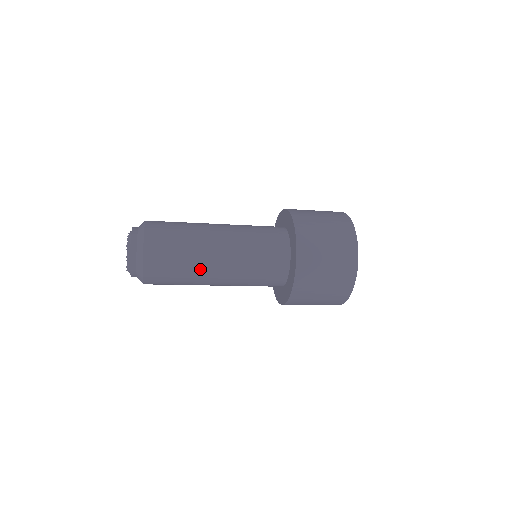
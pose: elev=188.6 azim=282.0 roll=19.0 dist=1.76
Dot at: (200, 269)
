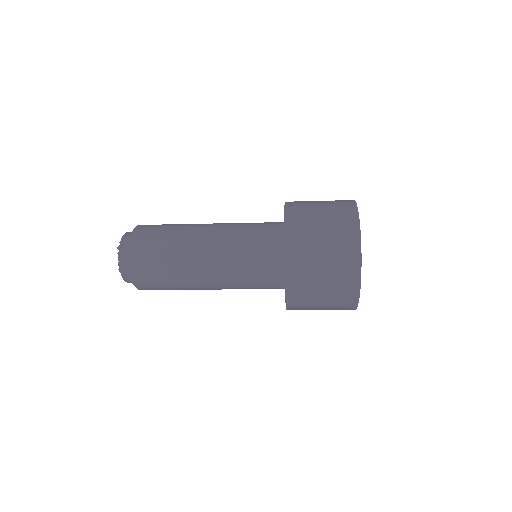
Dot at: (186, 265)
